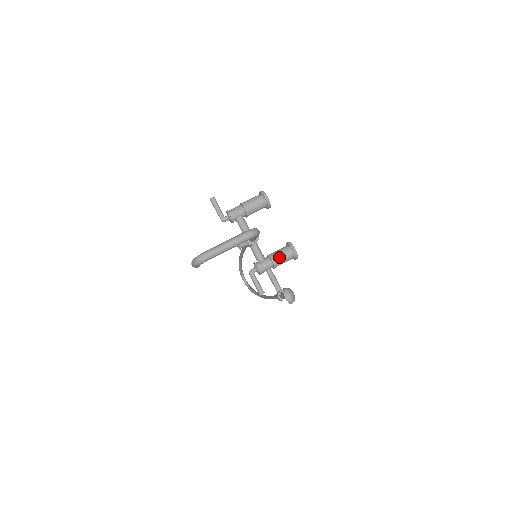
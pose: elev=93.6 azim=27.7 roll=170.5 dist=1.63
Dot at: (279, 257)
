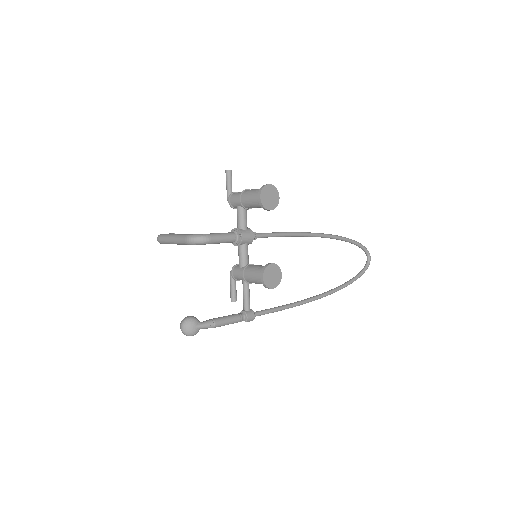
Dot at: (250, 275)
